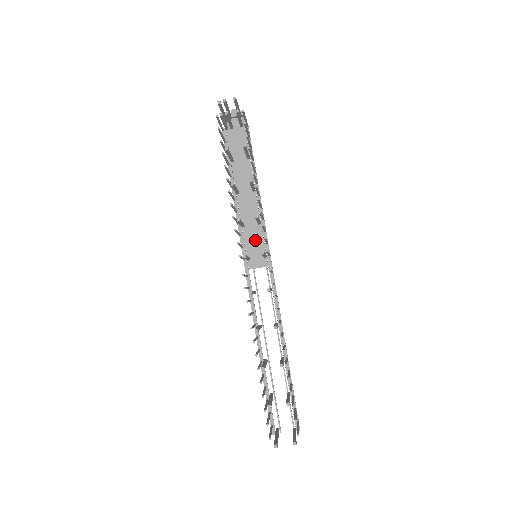
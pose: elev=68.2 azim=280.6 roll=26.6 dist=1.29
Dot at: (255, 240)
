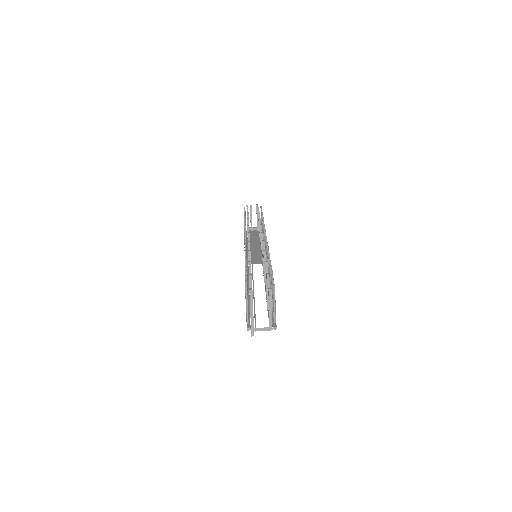
Dot at: (257, 256)
